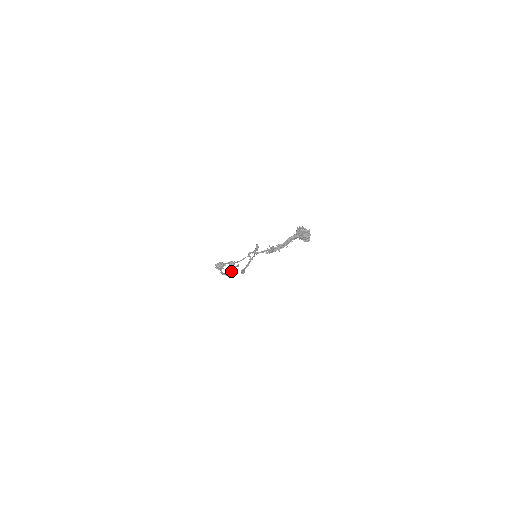
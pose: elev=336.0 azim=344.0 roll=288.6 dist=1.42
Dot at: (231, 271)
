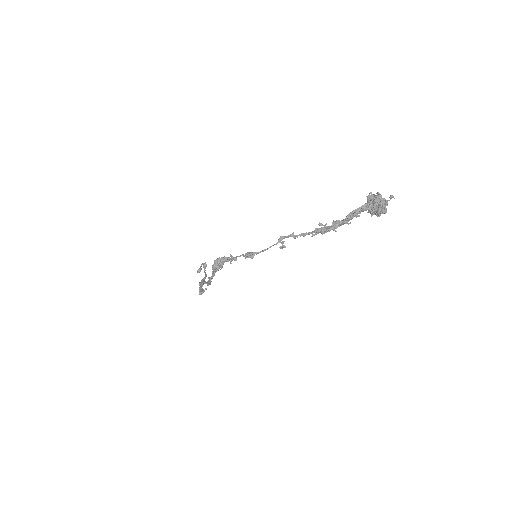
Dot at: occluded
